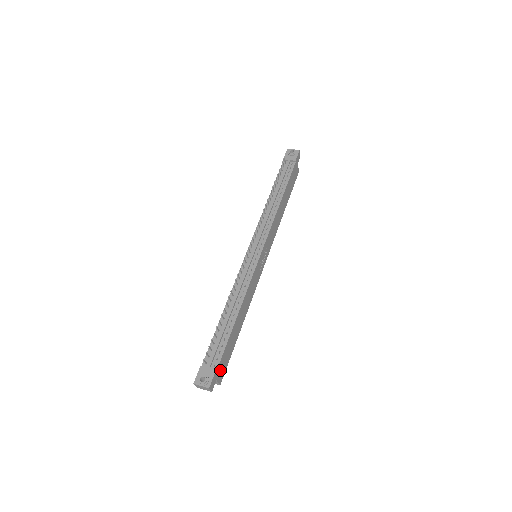
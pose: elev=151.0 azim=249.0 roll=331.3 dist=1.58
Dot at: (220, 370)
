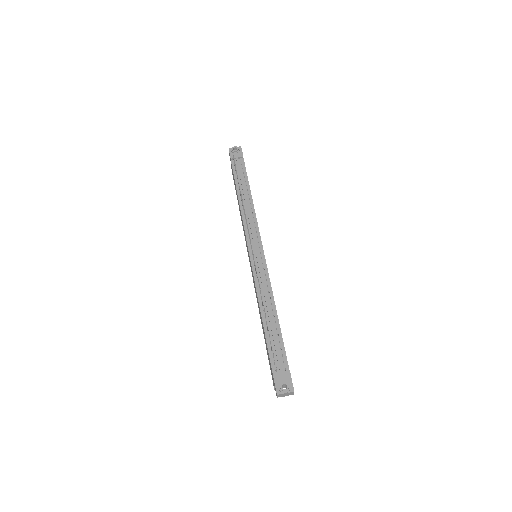
Dot at: occluded
